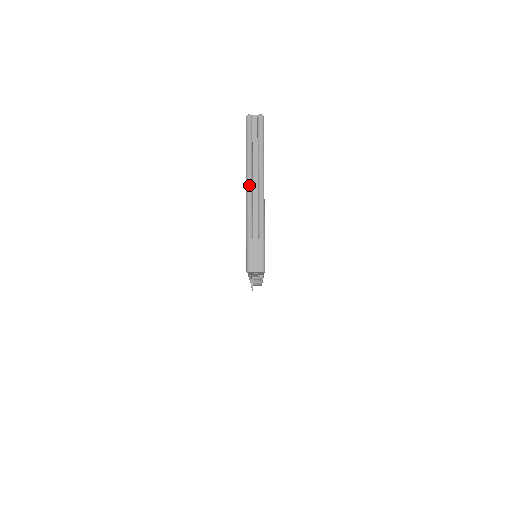
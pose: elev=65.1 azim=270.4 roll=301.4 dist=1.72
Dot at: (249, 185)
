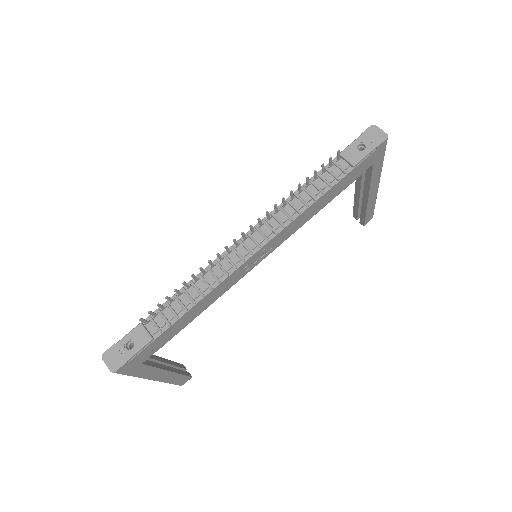
Dot at: occluded
